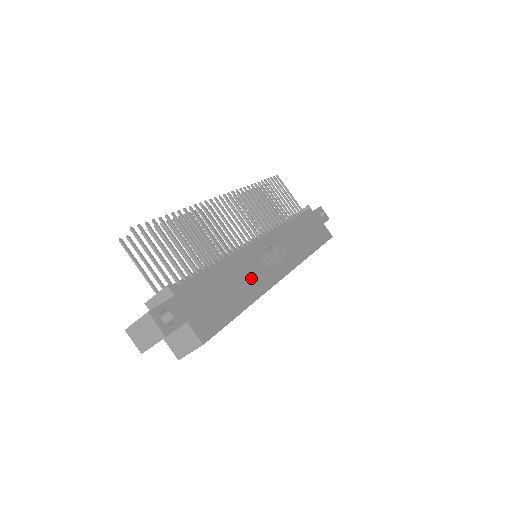
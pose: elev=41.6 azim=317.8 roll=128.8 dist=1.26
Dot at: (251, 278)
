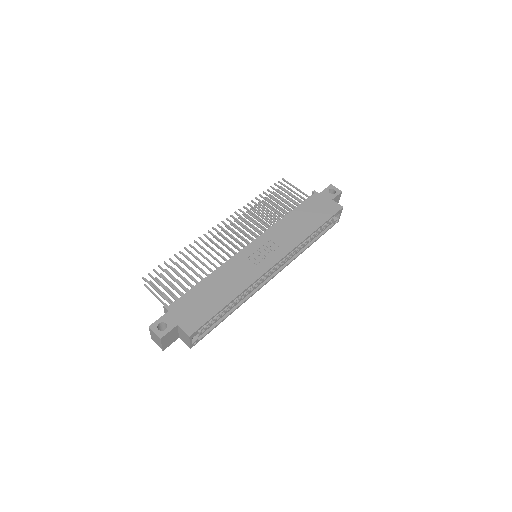
Dot at: (238, 278)
